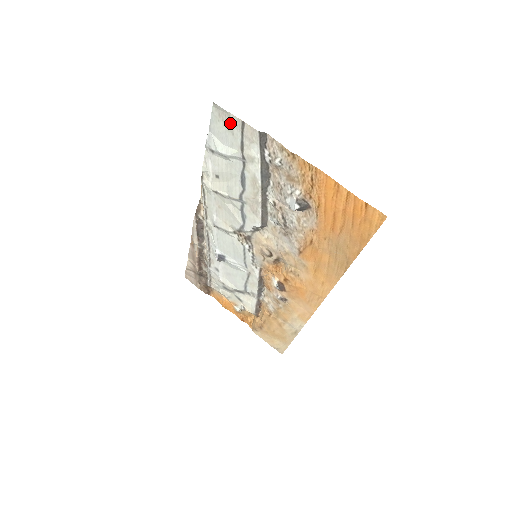
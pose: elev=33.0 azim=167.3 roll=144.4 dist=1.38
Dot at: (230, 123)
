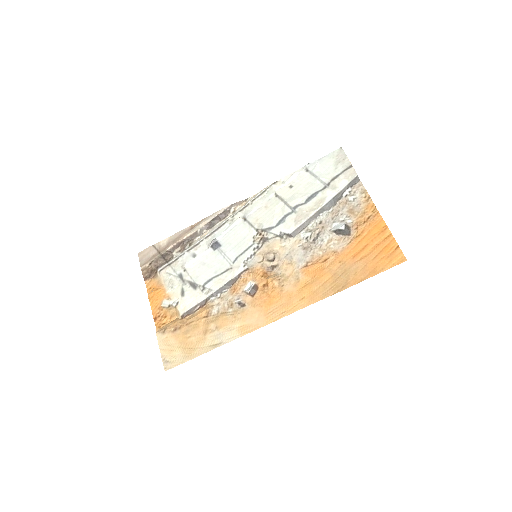
Dot at: (341, 162)
